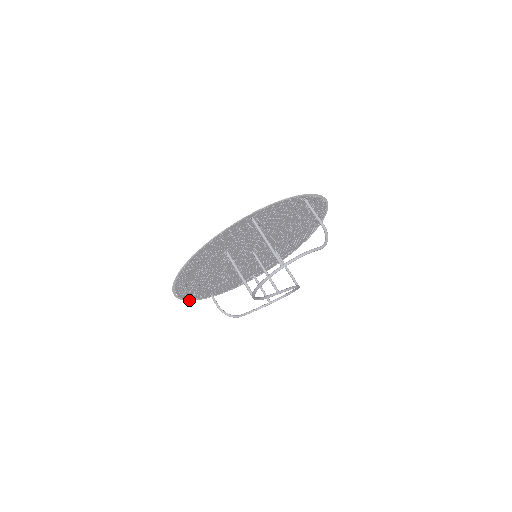
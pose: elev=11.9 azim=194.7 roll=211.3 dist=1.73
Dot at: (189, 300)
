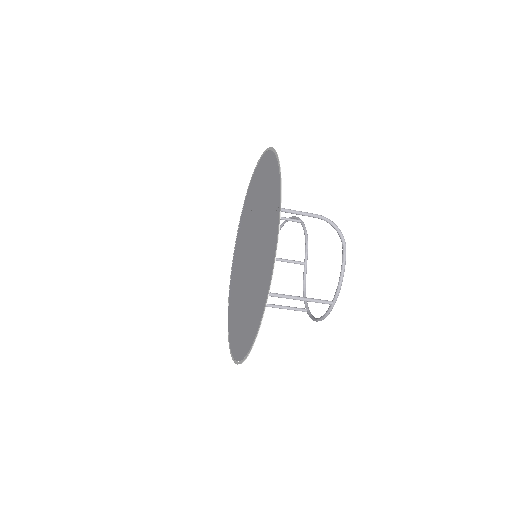
Dot at: occluded
